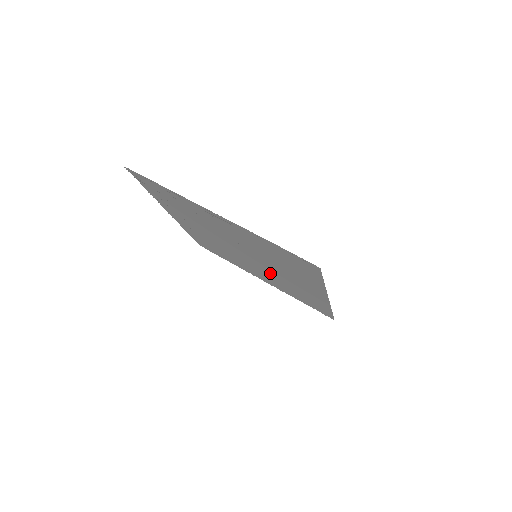
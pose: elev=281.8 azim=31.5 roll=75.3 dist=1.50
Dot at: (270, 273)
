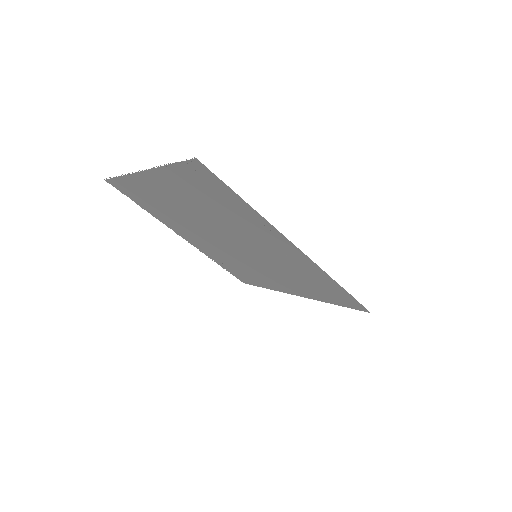
Dot at: (233, 256)
